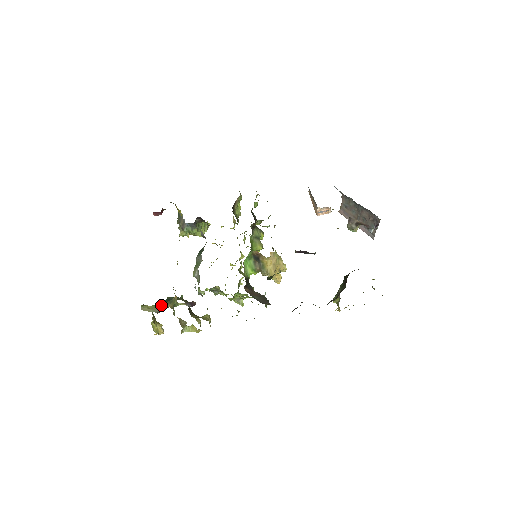
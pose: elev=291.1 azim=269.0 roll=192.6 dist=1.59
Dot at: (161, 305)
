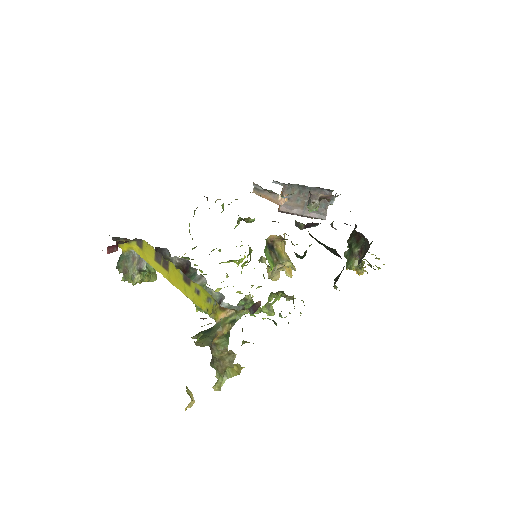
Dot at: (208, 336)
